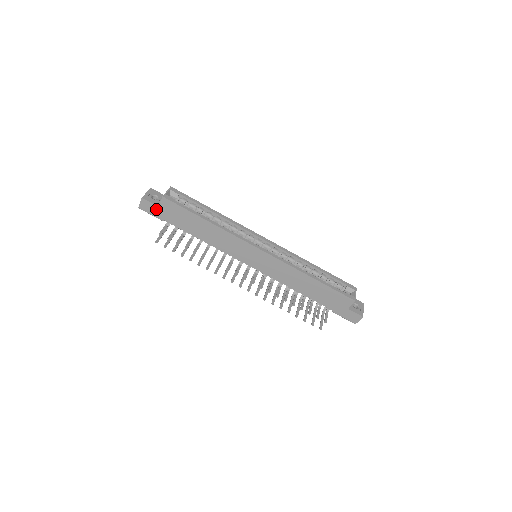
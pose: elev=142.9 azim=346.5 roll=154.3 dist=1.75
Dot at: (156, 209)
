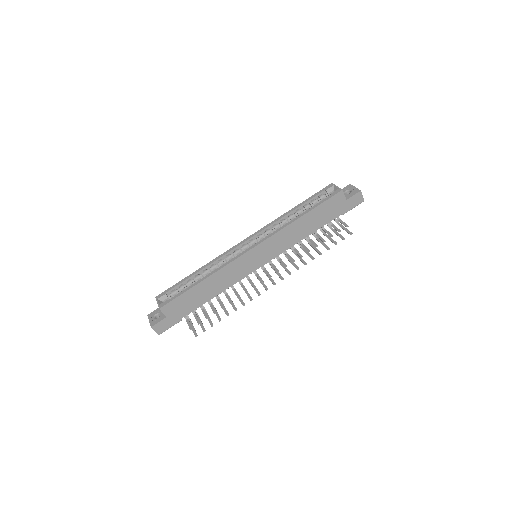
Dot at: (167, 320)
